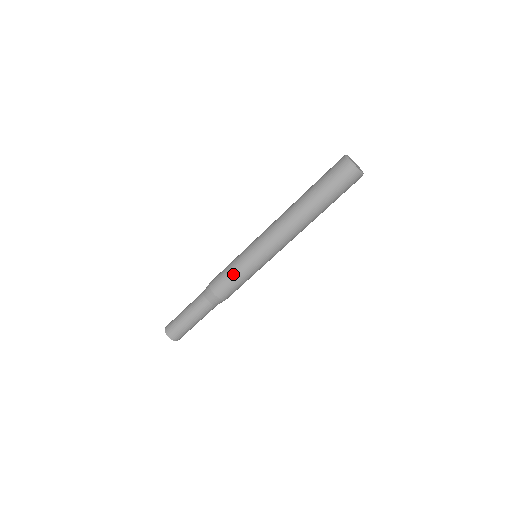
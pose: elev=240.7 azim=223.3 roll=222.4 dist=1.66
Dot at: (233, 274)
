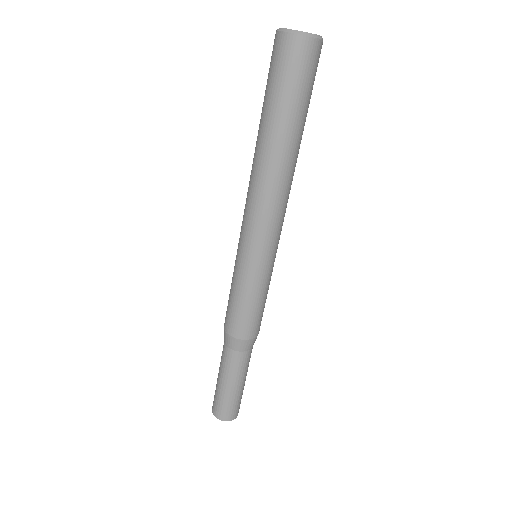
Dot at: (249, 301)
